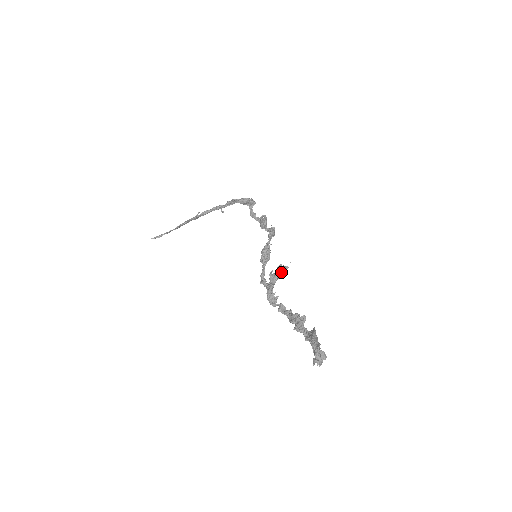
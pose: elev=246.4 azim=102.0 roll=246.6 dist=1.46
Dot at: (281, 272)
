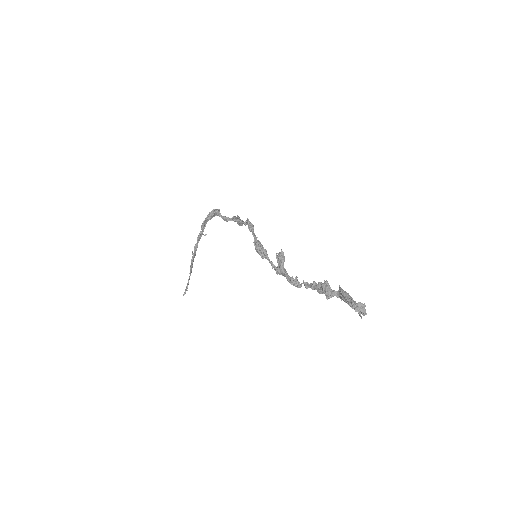
Dot at: (281, 261)
